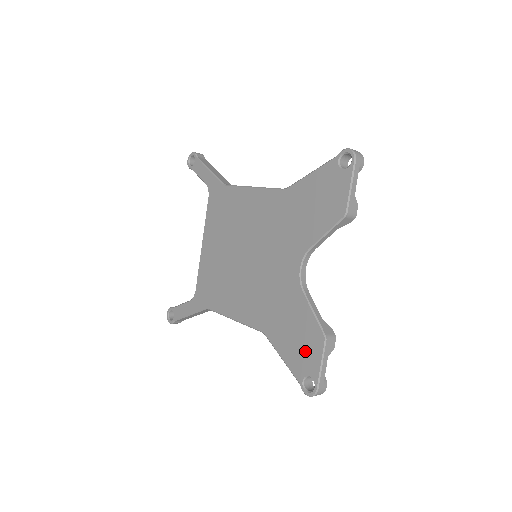
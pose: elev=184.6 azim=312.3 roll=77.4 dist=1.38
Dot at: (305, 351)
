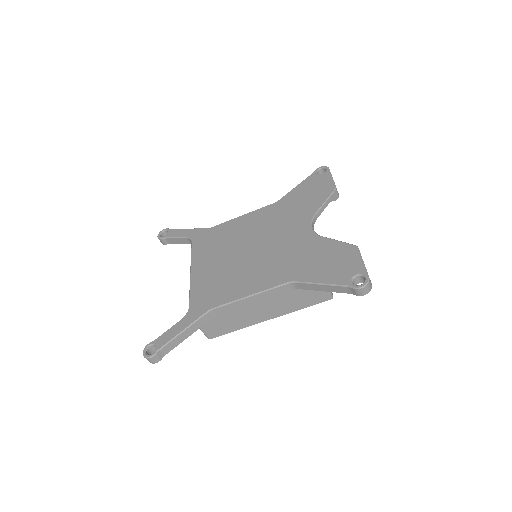
Dot at: (343, 263)
